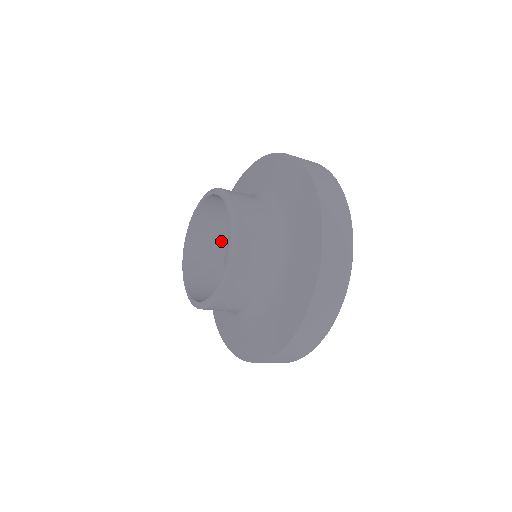
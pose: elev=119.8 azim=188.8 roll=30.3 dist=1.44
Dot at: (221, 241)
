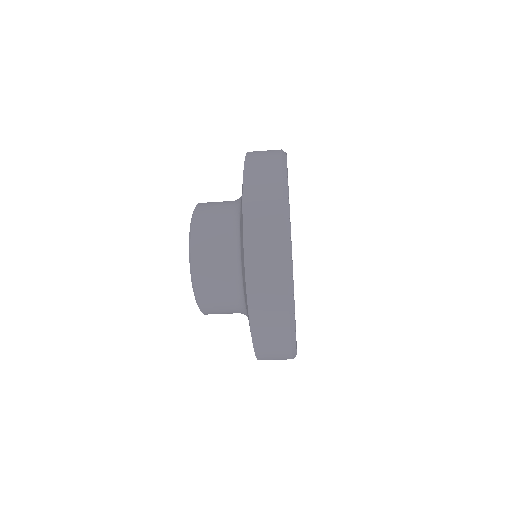
Dot at: occluded
